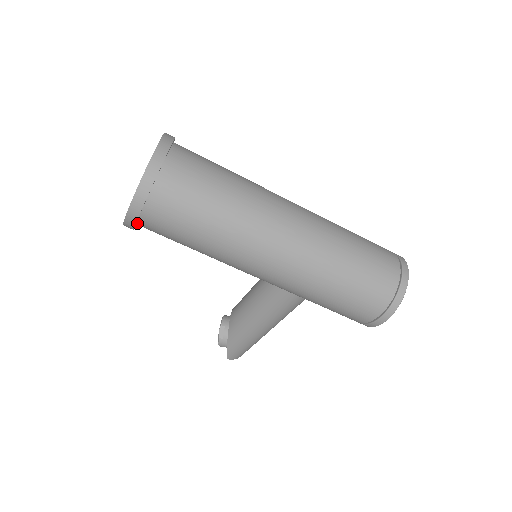
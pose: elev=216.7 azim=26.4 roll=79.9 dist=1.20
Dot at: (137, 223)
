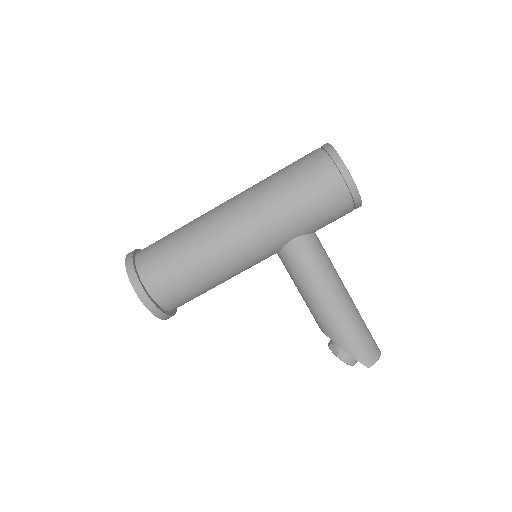
Dot at: (157, 303)
